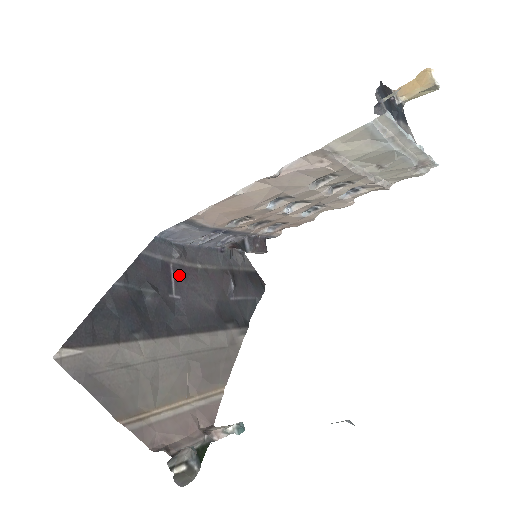
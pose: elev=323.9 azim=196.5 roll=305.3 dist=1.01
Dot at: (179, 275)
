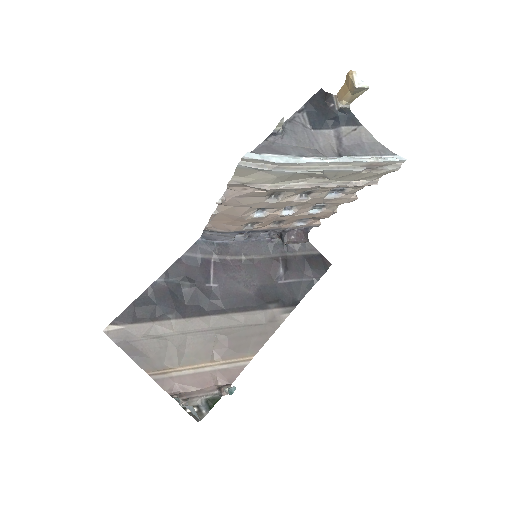
Dot at: (219, 268)
